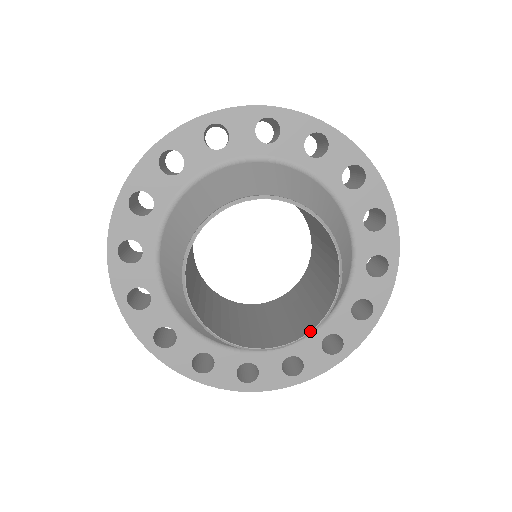
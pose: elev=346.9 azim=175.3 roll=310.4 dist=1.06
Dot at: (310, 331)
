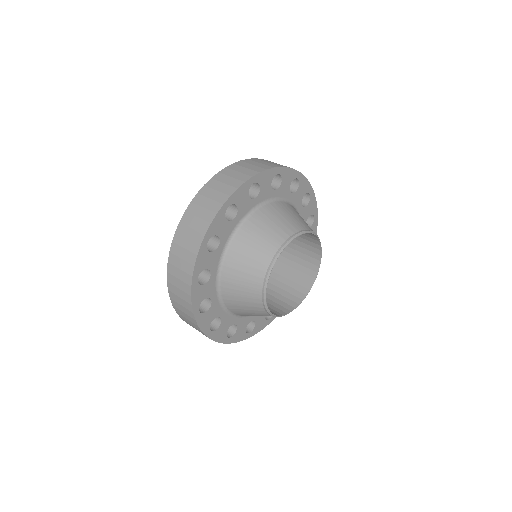
Dot at: occluded
